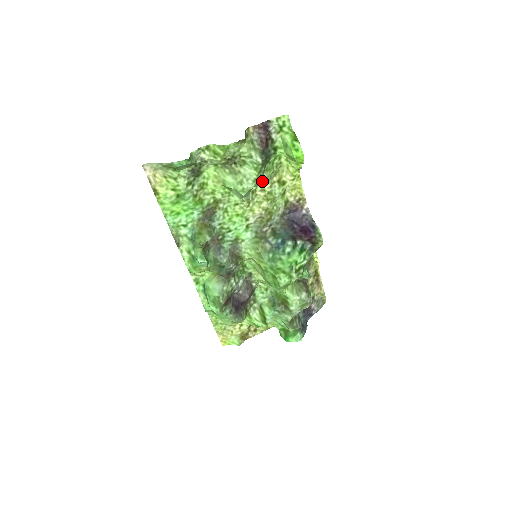
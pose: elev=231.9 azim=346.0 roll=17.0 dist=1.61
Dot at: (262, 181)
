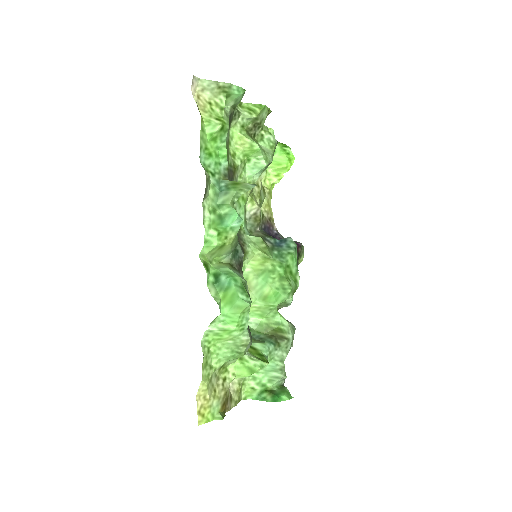
Dot at: (264, 171)
